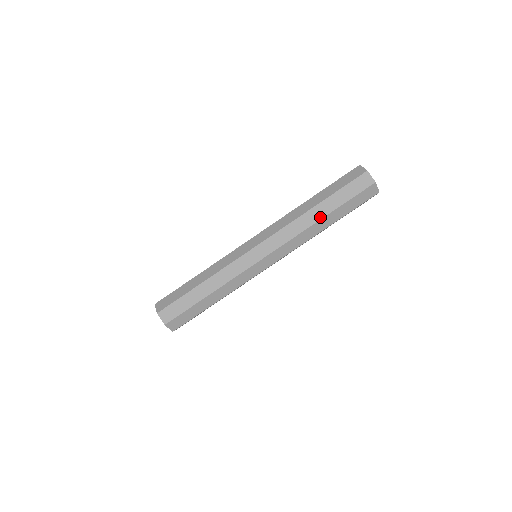
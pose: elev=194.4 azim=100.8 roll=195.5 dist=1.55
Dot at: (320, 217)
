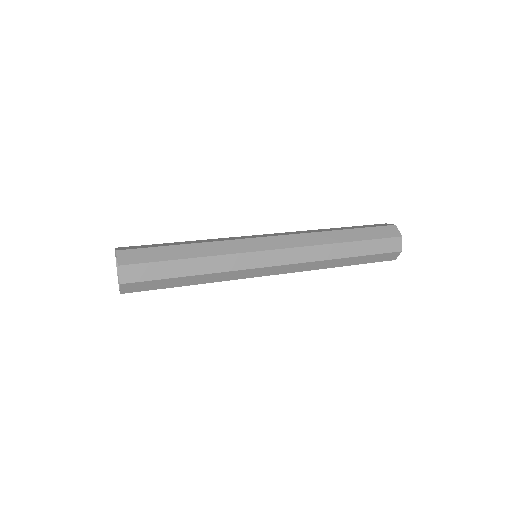
Dot at: (341, 240)
